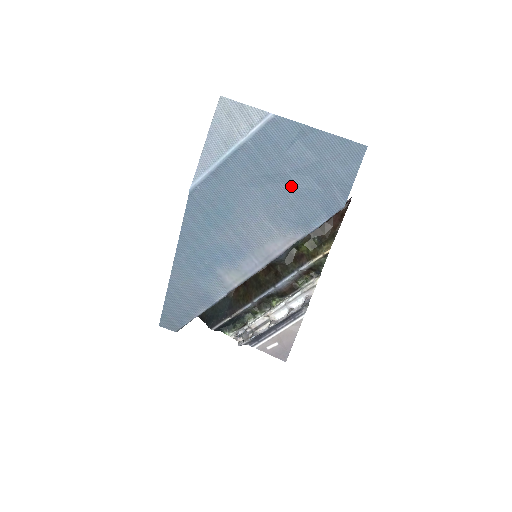
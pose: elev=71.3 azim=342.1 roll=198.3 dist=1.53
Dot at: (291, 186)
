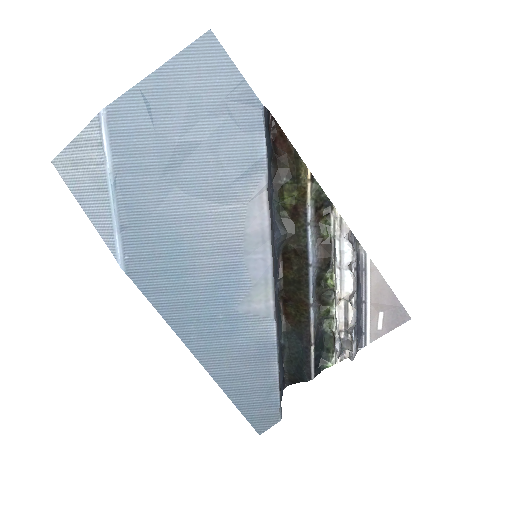
Dot at: (197, 149)
